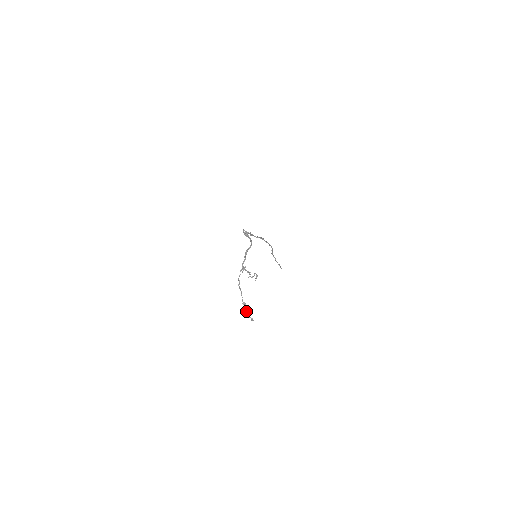
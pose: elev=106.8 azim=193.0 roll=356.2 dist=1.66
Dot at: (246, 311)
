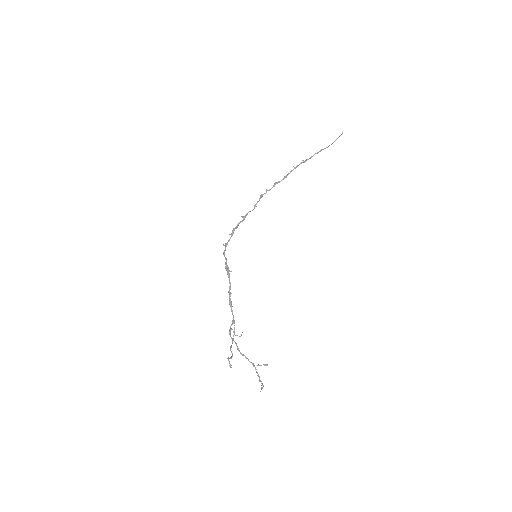
Dot at: occluded
